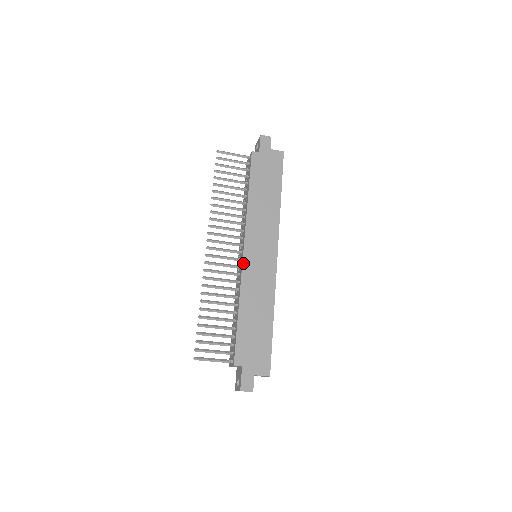
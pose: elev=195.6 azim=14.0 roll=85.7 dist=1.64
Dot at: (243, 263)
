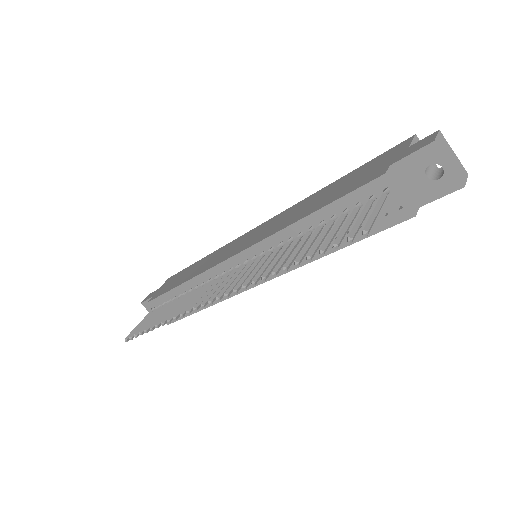
Dot at: (246, 249)
